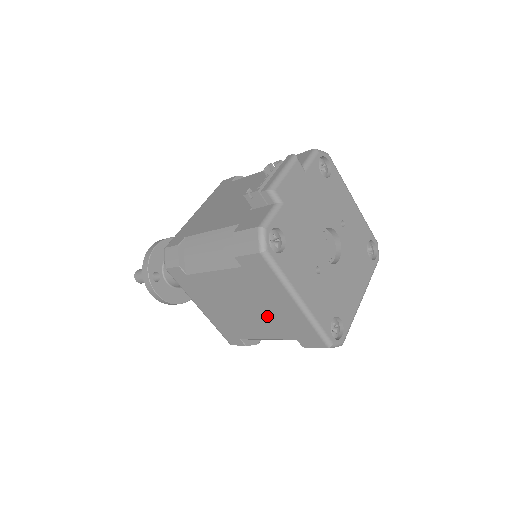
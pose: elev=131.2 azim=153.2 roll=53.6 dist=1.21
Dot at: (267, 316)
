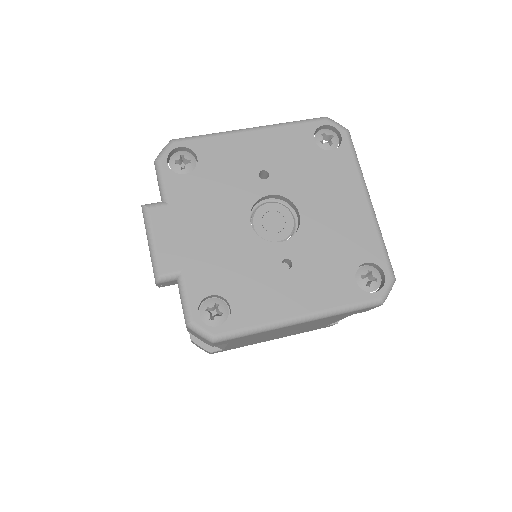
Dot at: (306, 326)
